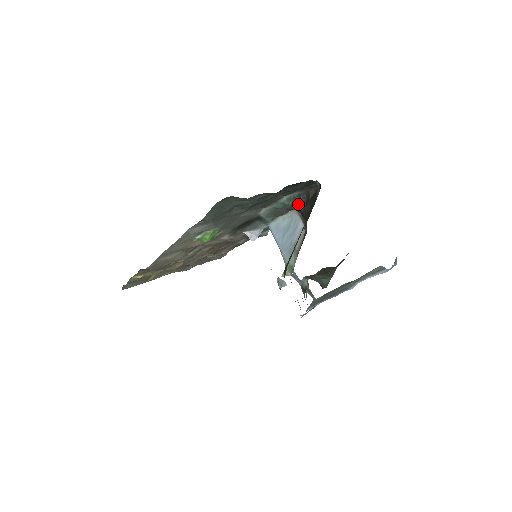
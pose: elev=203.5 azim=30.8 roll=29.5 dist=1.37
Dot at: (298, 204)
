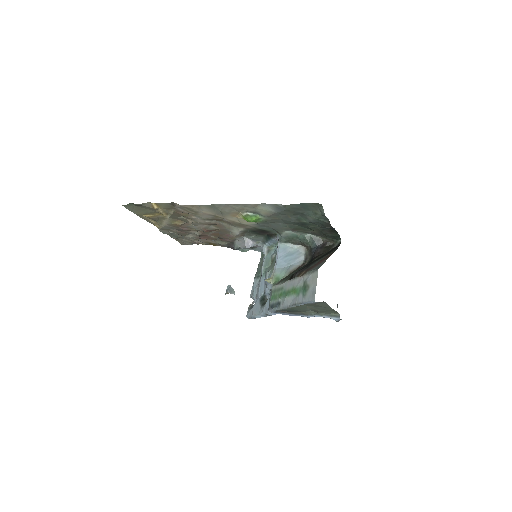
Dot at: (314, 244)
